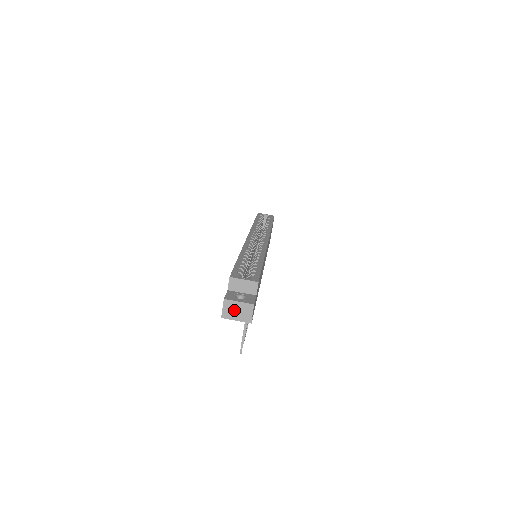
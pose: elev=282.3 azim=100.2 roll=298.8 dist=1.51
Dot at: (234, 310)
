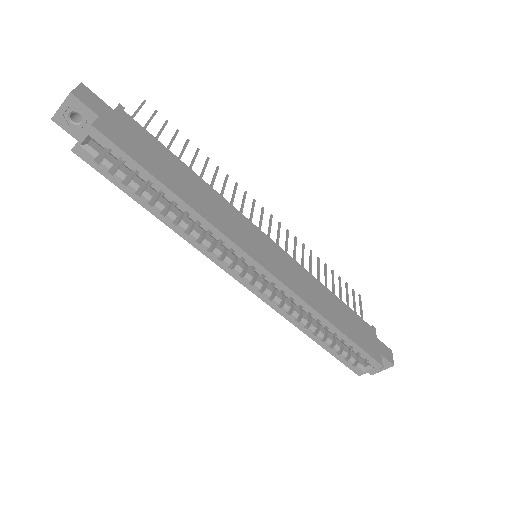
Dot at: occluded
